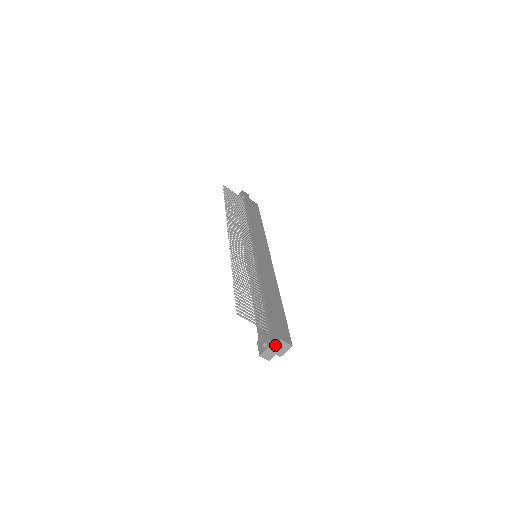
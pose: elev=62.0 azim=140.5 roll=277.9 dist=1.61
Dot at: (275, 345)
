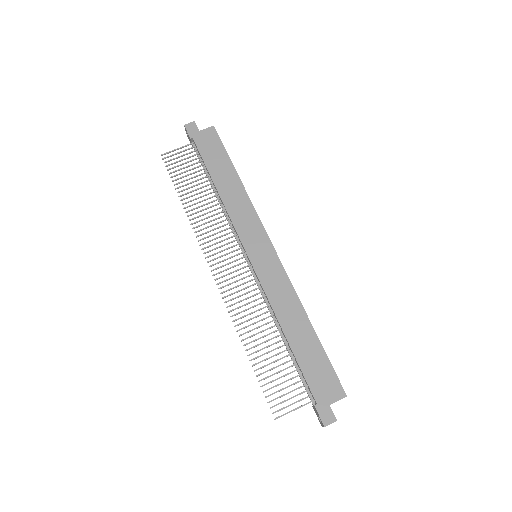
Dot at: (328, 424)
